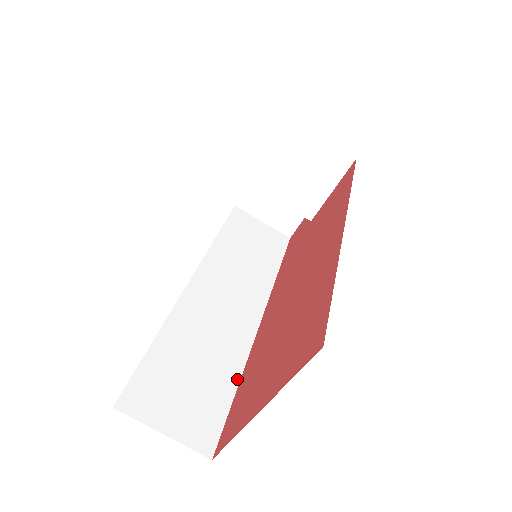
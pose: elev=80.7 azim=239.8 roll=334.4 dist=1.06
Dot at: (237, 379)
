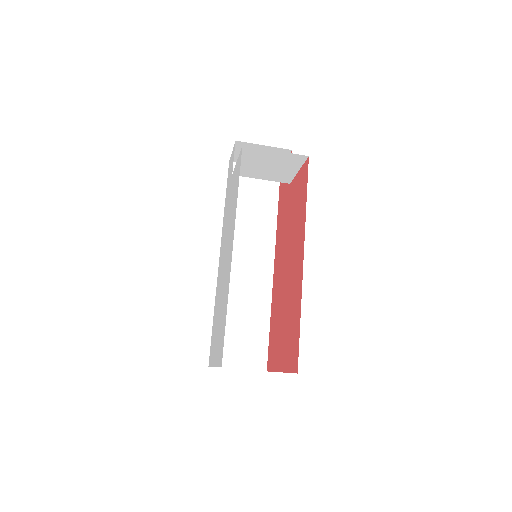
Dot at: (268, 318)
